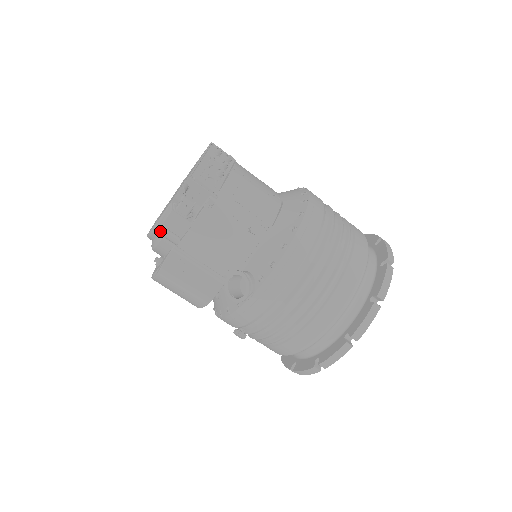
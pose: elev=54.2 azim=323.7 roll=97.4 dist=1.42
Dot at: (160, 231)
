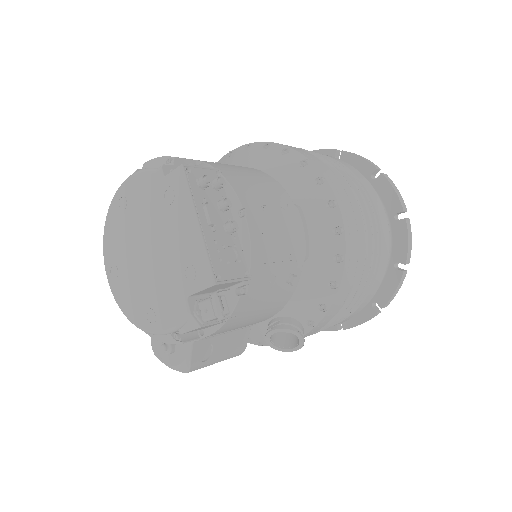
Dot at: (171, 333)
